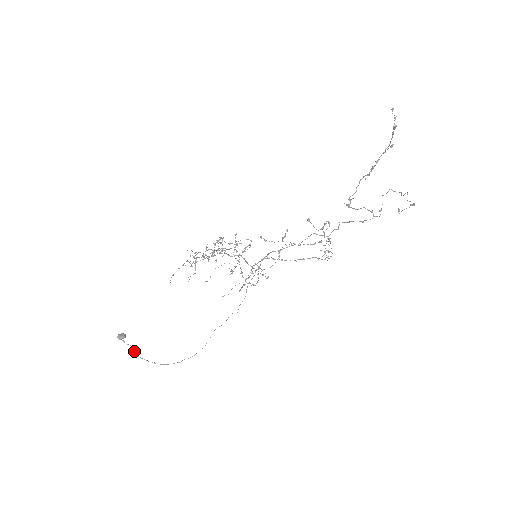
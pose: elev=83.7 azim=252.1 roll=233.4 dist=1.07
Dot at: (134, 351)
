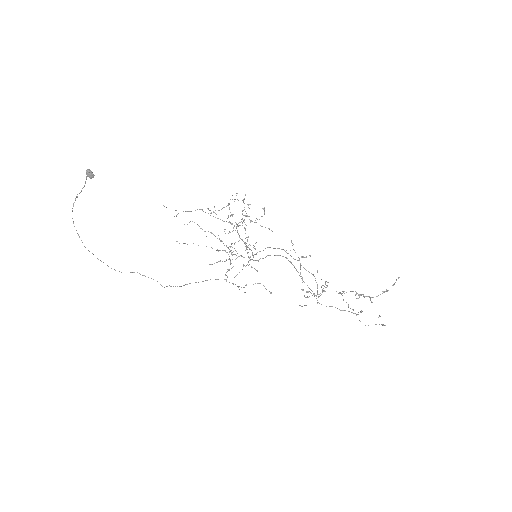
Dot at: (80, 192)
